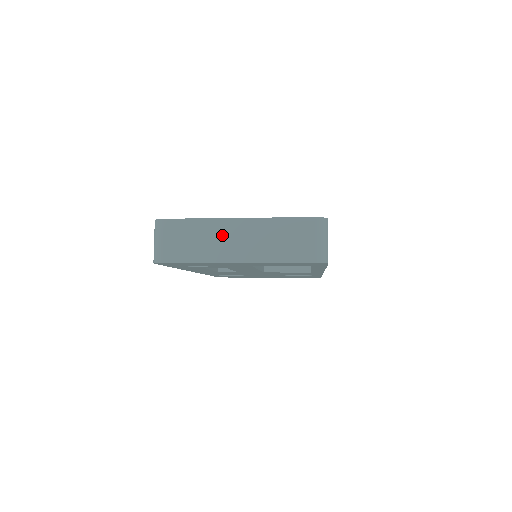
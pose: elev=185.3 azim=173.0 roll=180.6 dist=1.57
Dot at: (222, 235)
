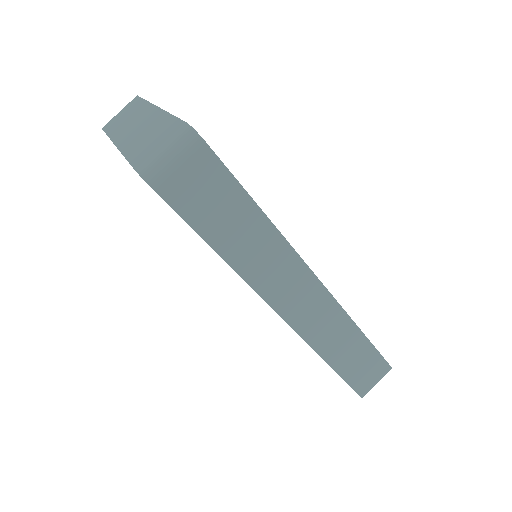
Dot at: (137, 118)
